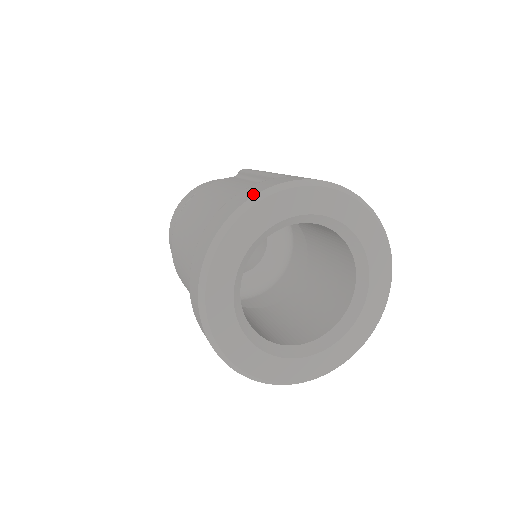
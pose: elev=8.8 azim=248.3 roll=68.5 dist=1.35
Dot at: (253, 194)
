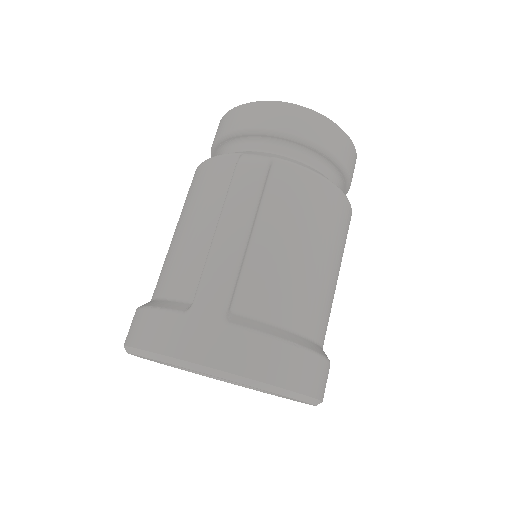
Dot at: (136, 343)
